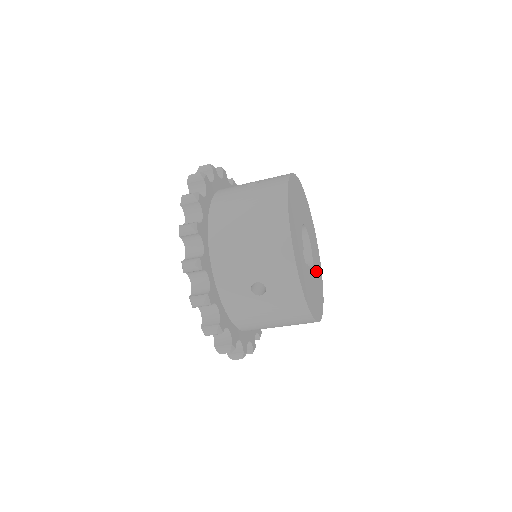
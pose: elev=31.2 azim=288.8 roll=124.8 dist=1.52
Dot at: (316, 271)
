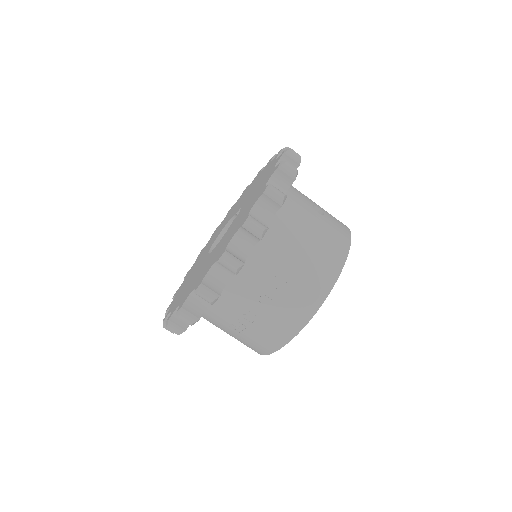
Dot at: occluded
